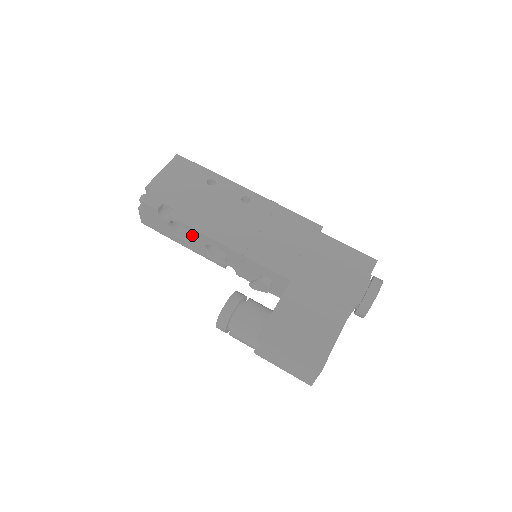
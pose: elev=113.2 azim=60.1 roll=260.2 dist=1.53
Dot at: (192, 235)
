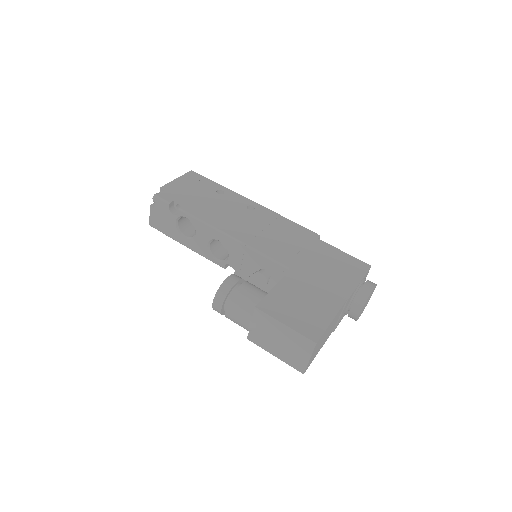
Dot at: (198, 230)
